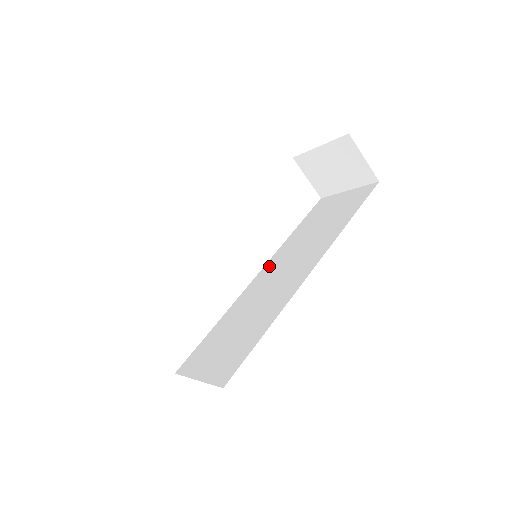
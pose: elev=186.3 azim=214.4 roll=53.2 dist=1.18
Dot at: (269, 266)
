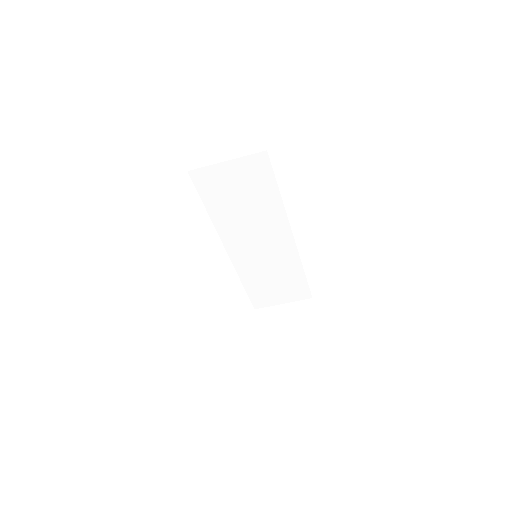
Dot at: occluded
